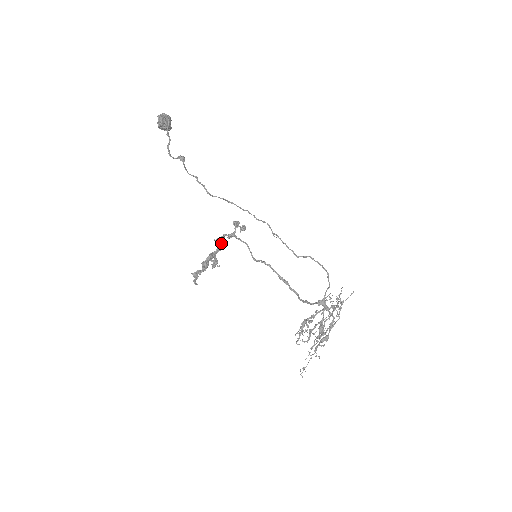
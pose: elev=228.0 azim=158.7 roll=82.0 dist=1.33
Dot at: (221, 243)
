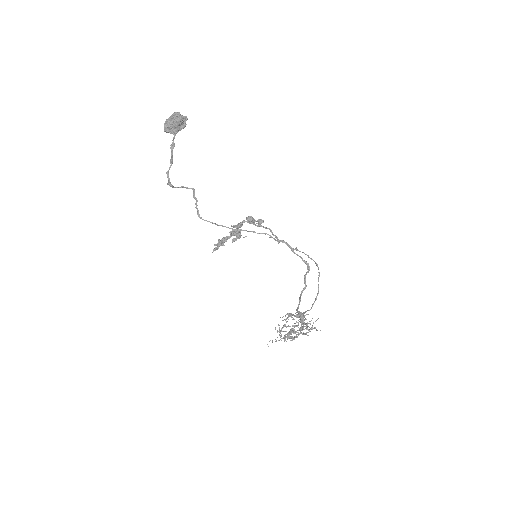
Dot at: occluded
